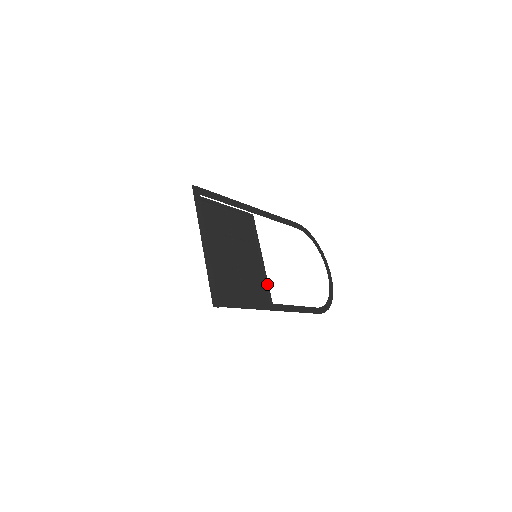
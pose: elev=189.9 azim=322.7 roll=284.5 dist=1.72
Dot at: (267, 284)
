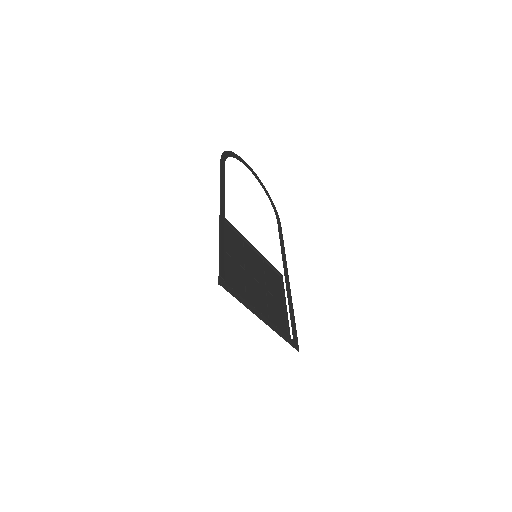
Dot at: (271, 266)
